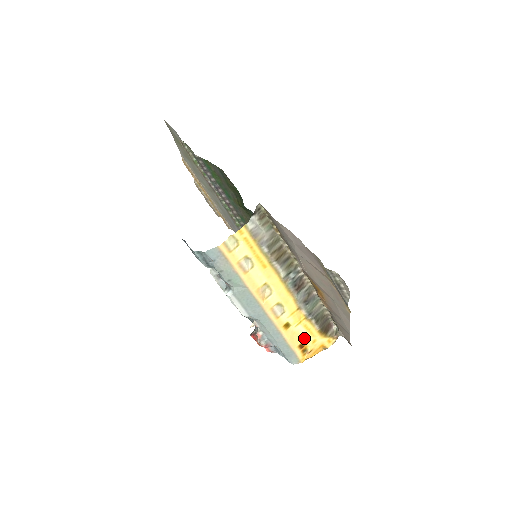
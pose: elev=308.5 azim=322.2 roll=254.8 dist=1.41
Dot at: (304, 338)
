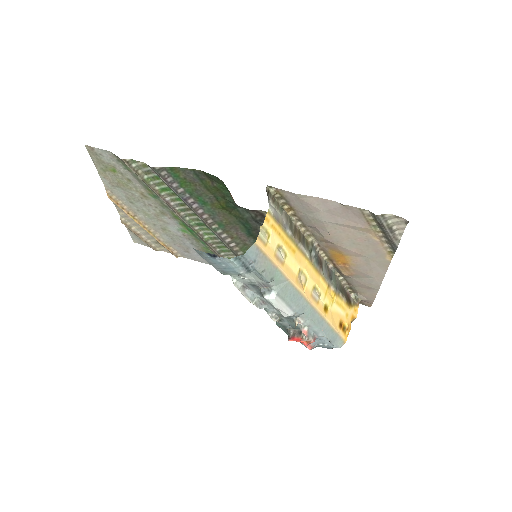
Dot at: (340, 316)
